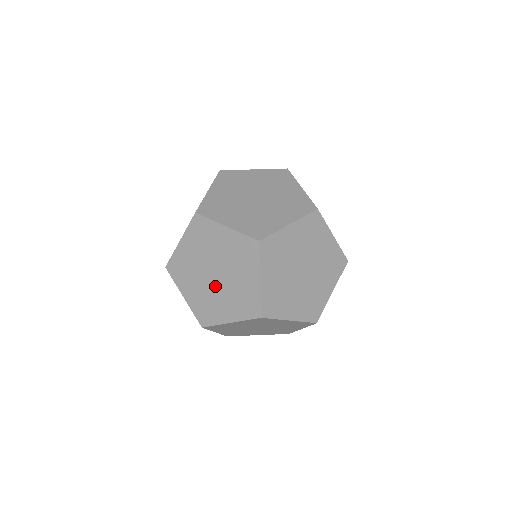
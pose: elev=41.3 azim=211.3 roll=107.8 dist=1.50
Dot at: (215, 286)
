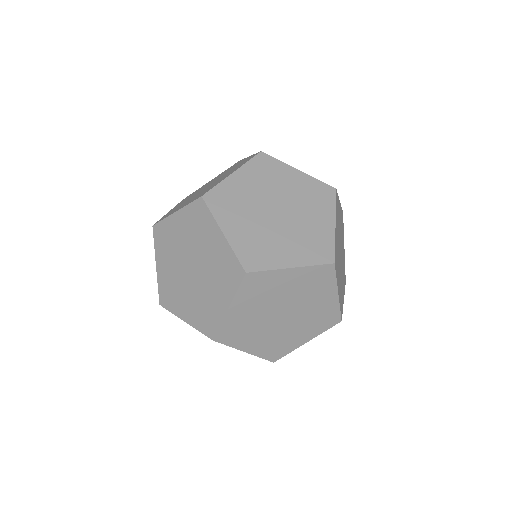
Dot at: (198, 281)
